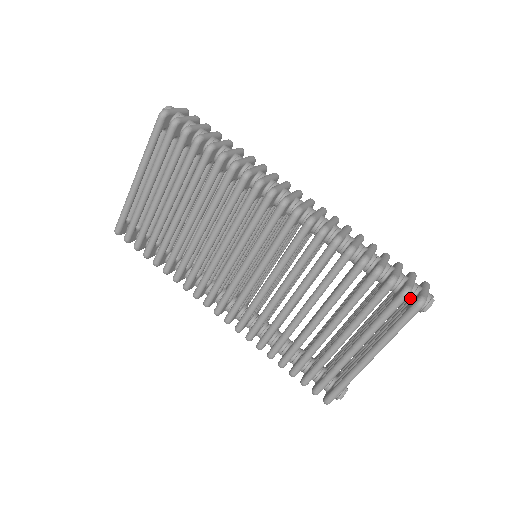
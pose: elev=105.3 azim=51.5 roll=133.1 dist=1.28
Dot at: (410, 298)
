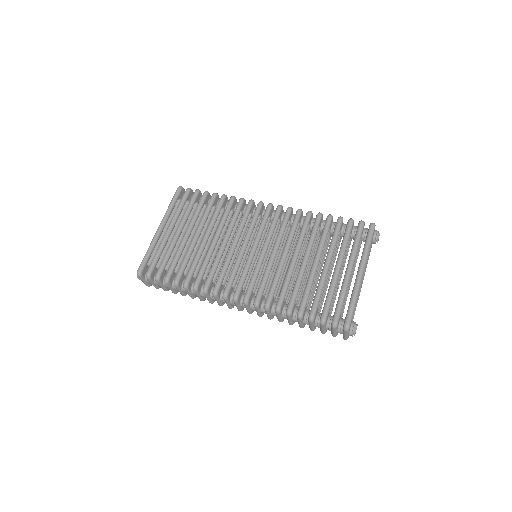
Dot at: (366, 232)
